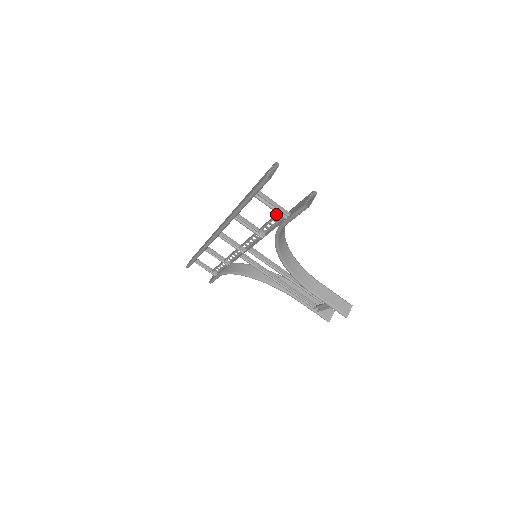
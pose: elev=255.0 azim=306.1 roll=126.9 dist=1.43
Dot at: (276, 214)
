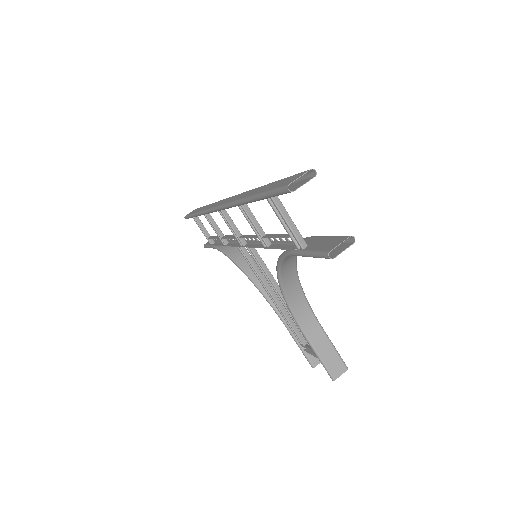
Dot at: occluded
